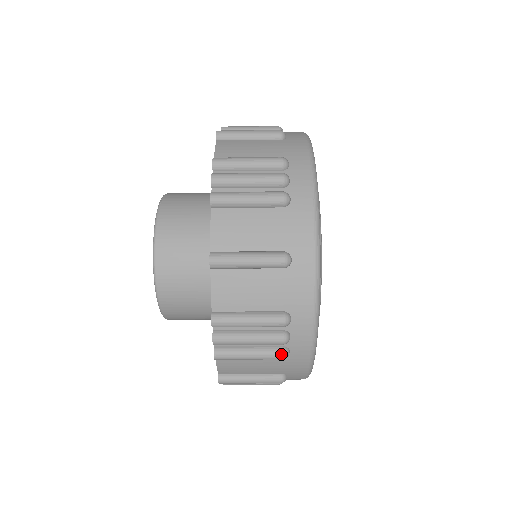
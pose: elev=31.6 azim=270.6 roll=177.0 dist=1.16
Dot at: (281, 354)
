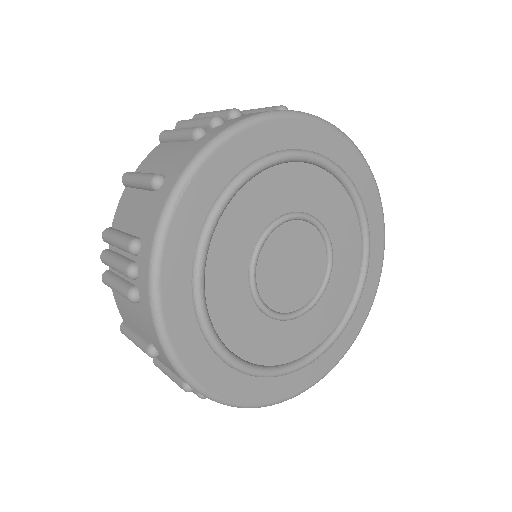
Dot at: occluded
